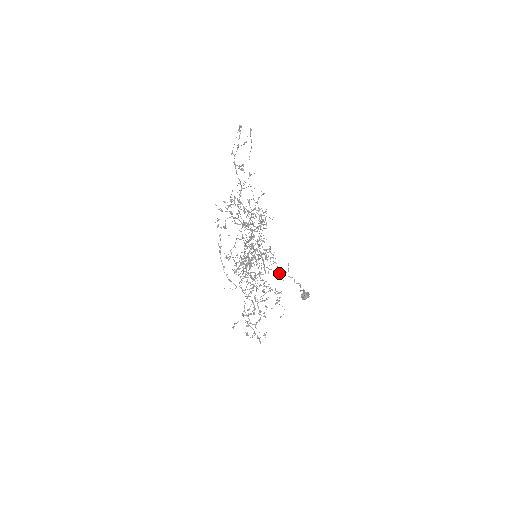
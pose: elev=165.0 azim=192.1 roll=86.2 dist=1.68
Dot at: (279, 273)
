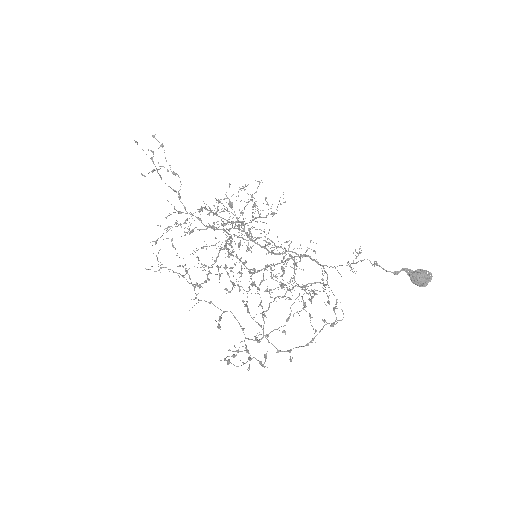
Dot at: occluded
